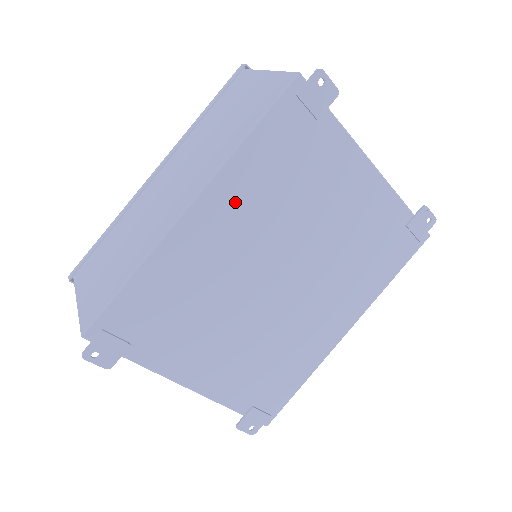
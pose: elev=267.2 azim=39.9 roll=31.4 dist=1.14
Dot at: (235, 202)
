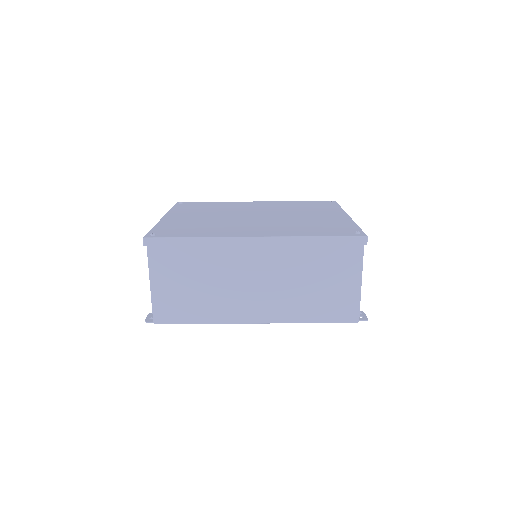
Dot at: occluded
